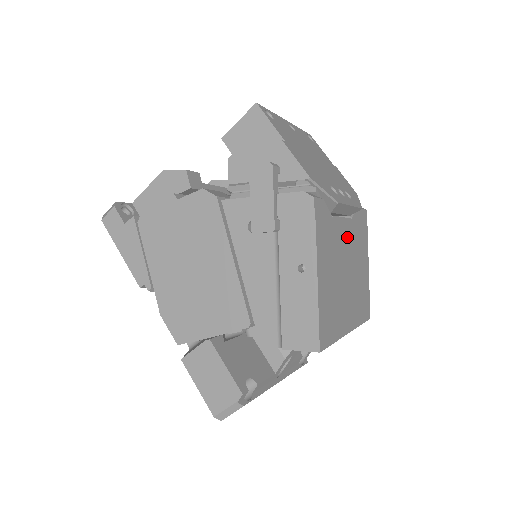
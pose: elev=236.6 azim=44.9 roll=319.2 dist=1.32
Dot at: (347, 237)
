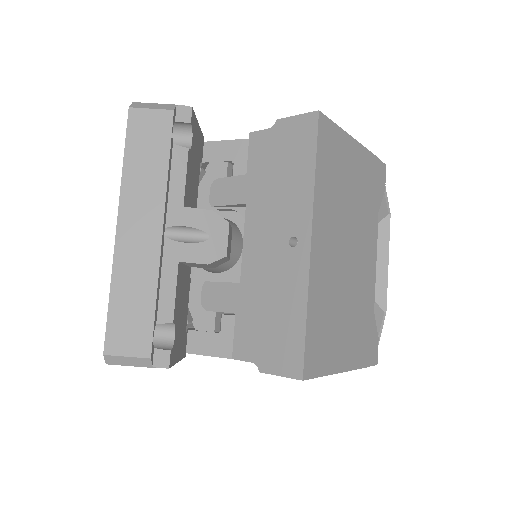
Dot at: (368, 262)
